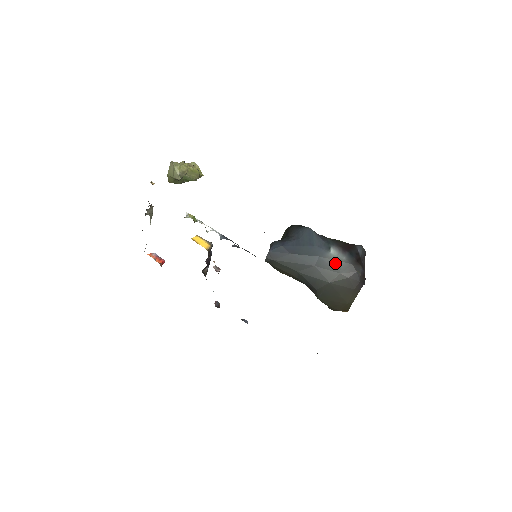
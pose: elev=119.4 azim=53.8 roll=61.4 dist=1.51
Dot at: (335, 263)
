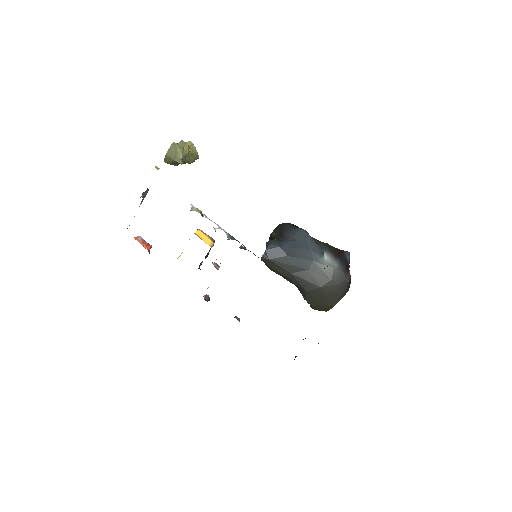
Dot at: (328, 269)
